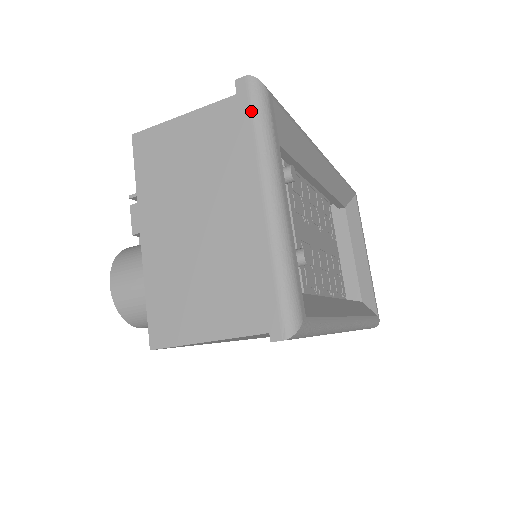
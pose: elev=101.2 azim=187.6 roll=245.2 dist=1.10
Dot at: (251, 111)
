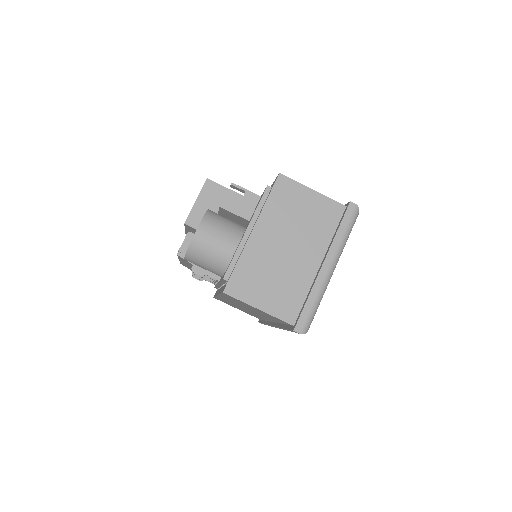
Dot at: (348, 223)
